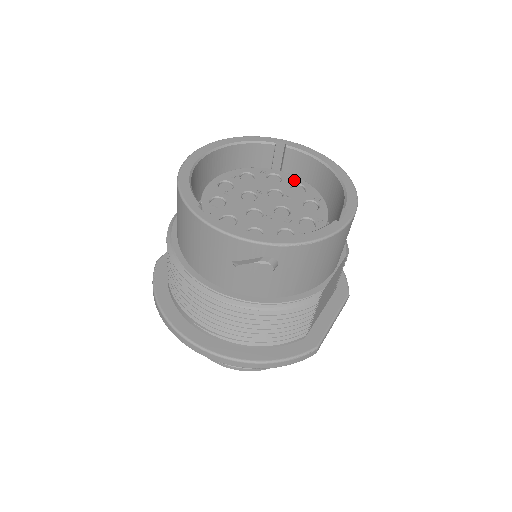
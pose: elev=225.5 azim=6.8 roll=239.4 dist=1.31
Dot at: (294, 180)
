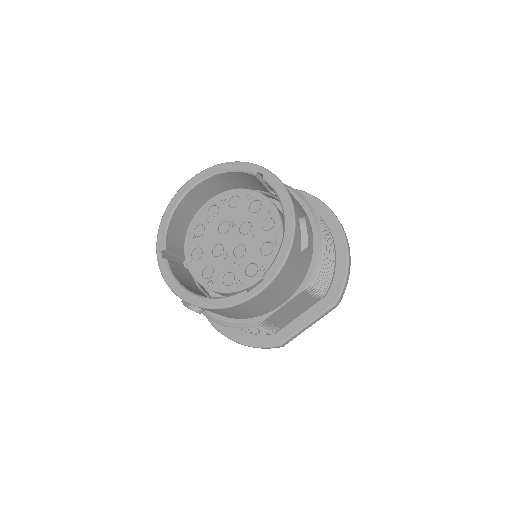
Dot at: (269, 212)
